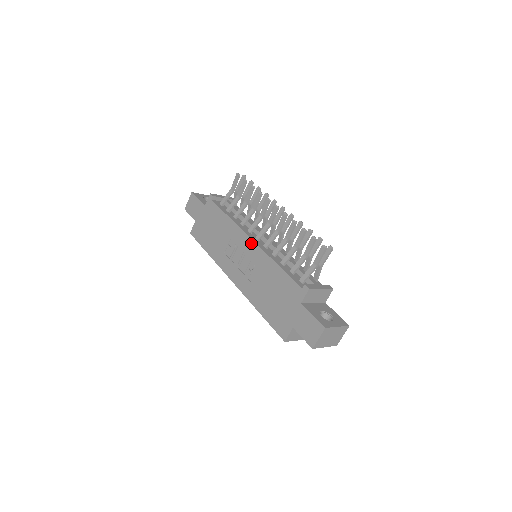
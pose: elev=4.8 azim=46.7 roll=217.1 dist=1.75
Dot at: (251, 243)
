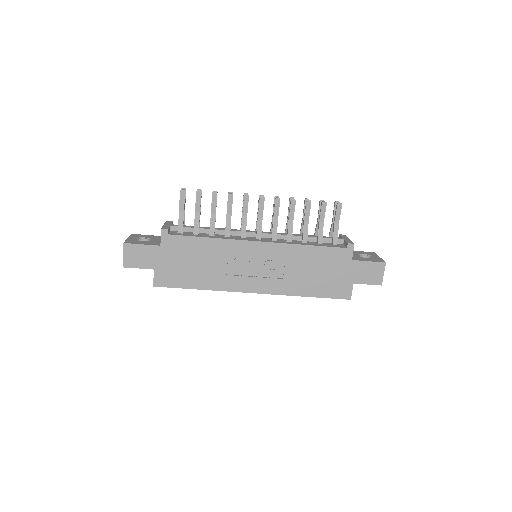
Dot at: (261, 245)
